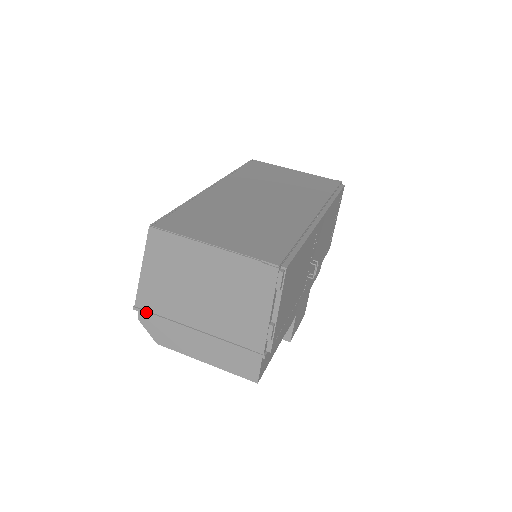
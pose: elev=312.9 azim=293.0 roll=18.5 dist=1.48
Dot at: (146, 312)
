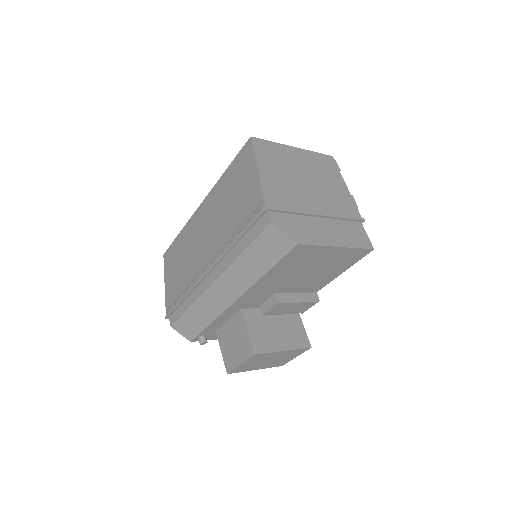
Dot at: (278, 208)
